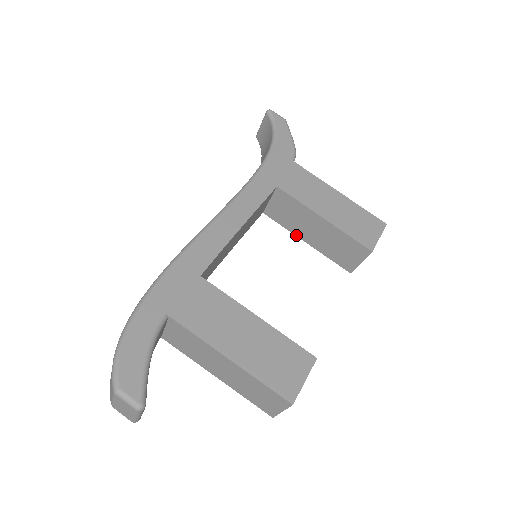
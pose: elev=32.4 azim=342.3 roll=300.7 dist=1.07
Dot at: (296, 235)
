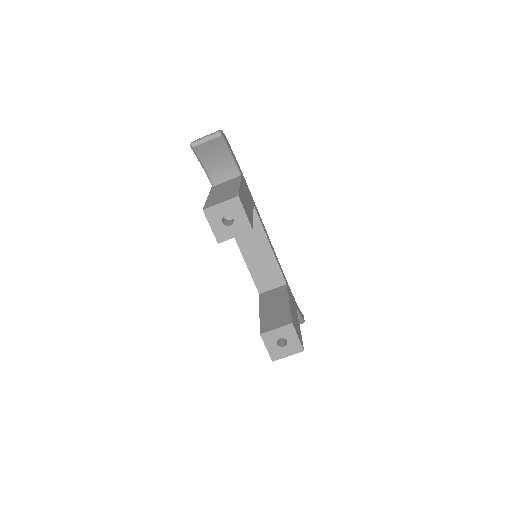
Dot at: (260, 307)
